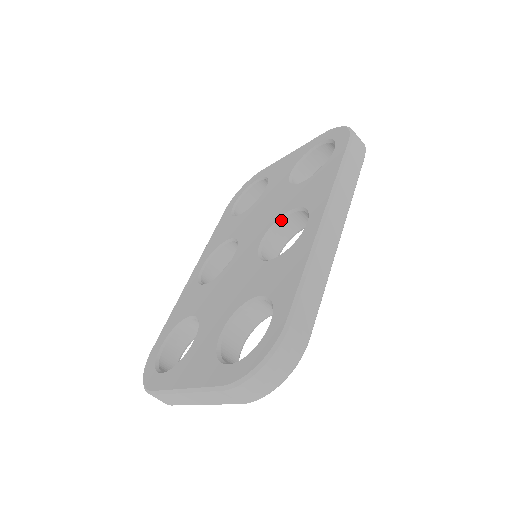
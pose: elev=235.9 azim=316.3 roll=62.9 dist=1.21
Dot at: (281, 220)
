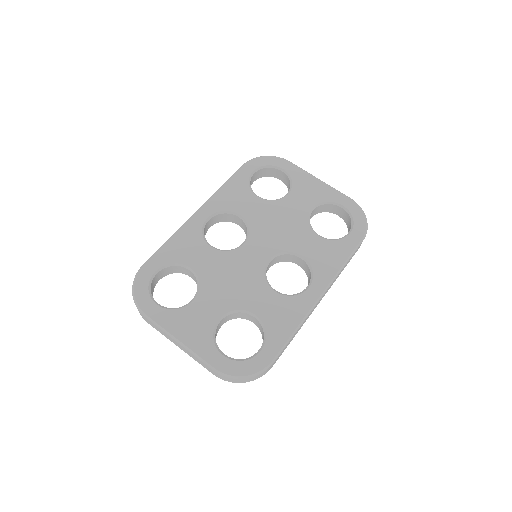
Dot at: (290, 254)
